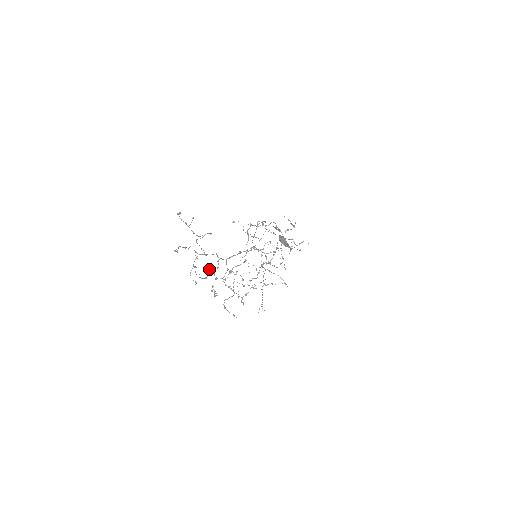
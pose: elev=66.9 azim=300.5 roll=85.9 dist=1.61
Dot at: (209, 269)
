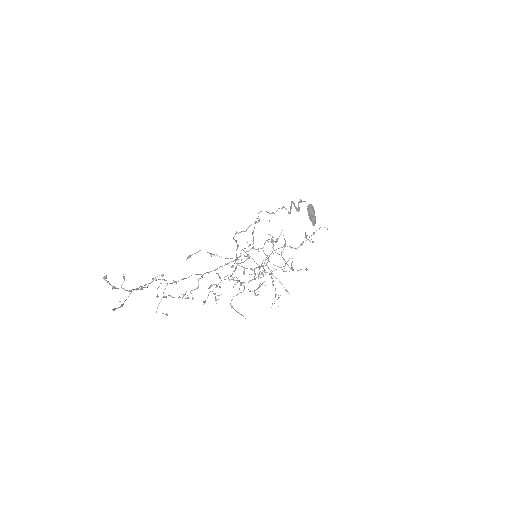
Dot at: (185, 293)
